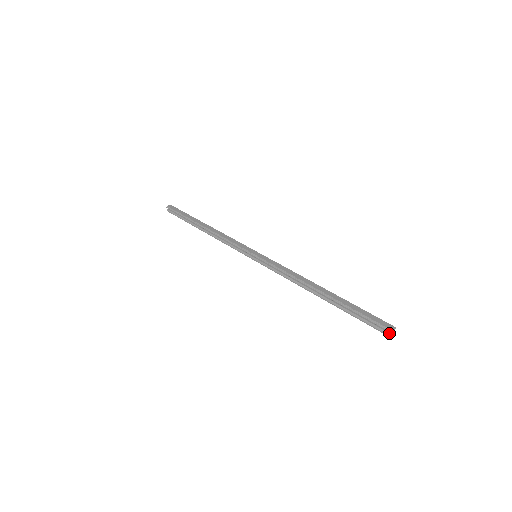
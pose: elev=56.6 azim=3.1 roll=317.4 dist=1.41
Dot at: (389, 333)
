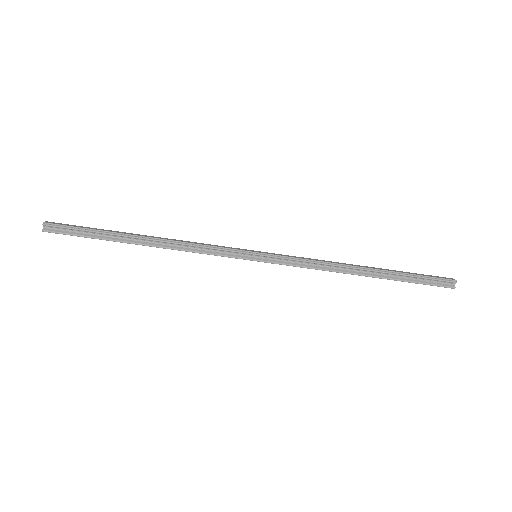
Dot at: (453, 285)
